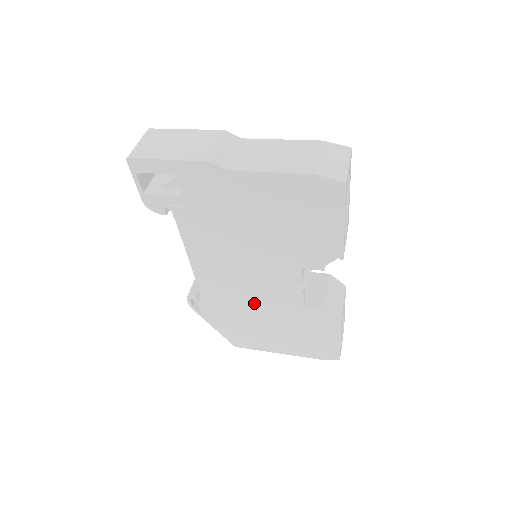
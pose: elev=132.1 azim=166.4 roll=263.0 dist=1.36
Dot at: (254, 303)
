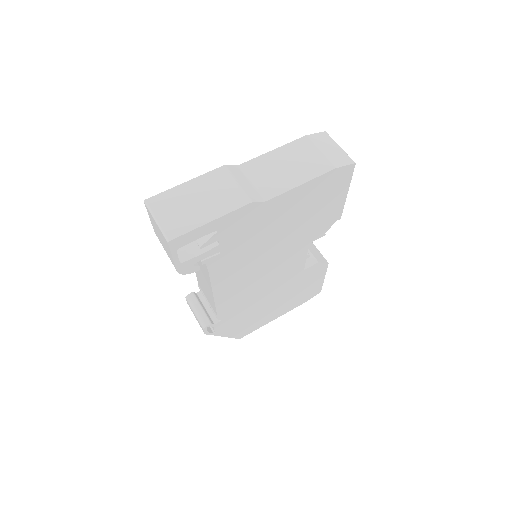
Dot at: (264, 294)
